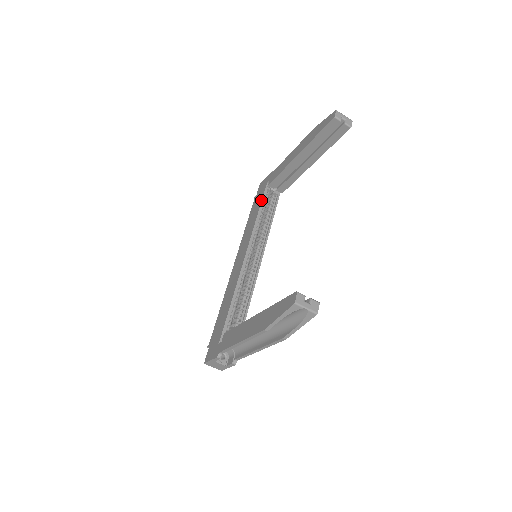
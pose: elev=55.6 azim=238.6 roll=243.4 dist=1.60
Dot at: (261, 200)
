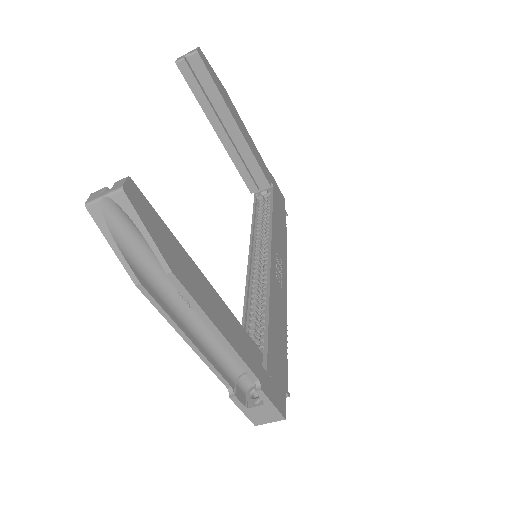
Dot at: (253, 211)
